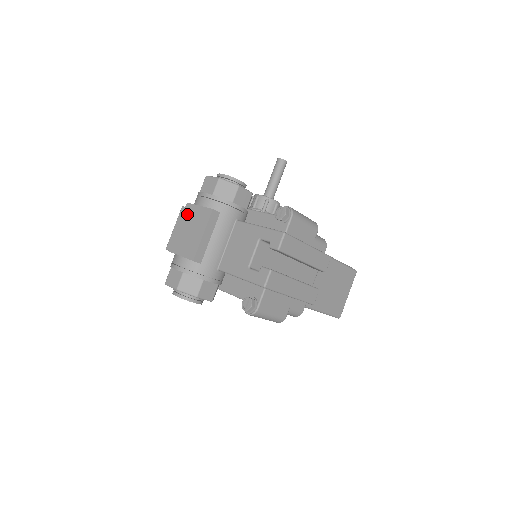
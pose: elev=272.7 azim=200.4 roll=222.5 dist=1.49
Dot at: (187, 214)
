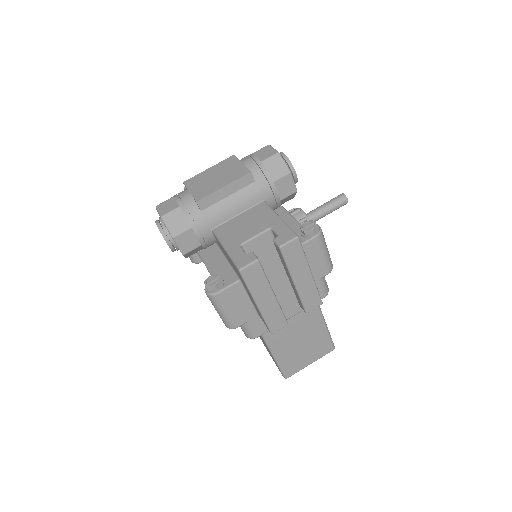
Dot at: (226, 163)
